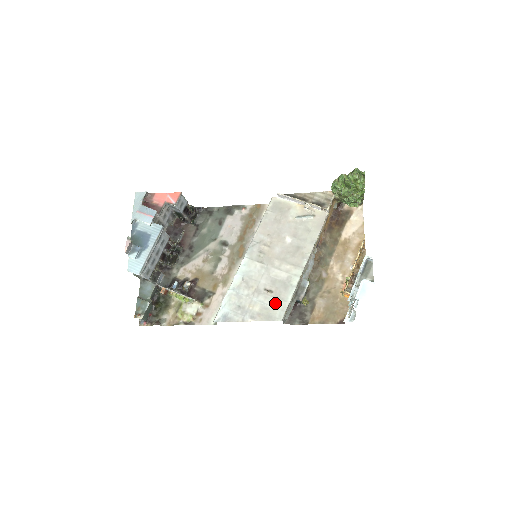
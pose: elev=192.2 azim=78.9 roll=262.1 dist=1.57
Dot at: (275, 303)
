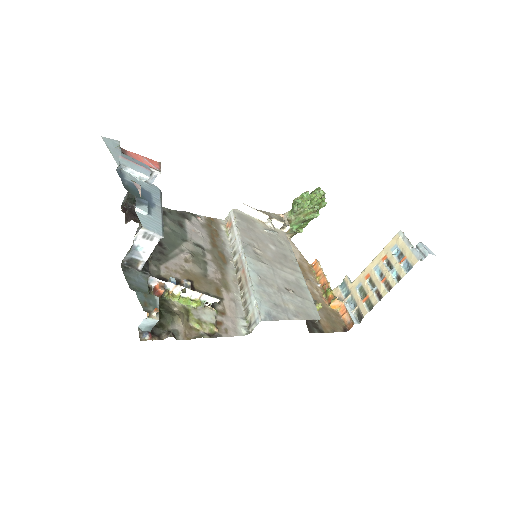
Dot at: (304, 302)
